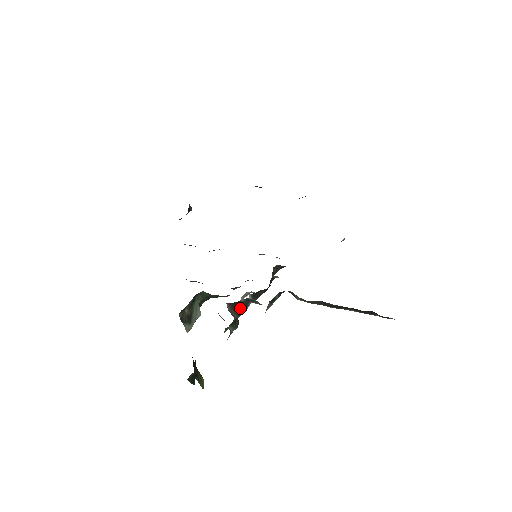
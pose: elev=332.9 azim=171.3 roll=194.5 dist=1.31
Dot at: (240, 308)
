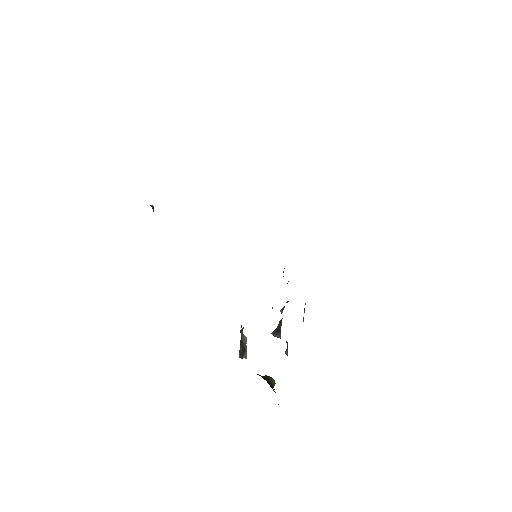
Dot at: (279, 326)
